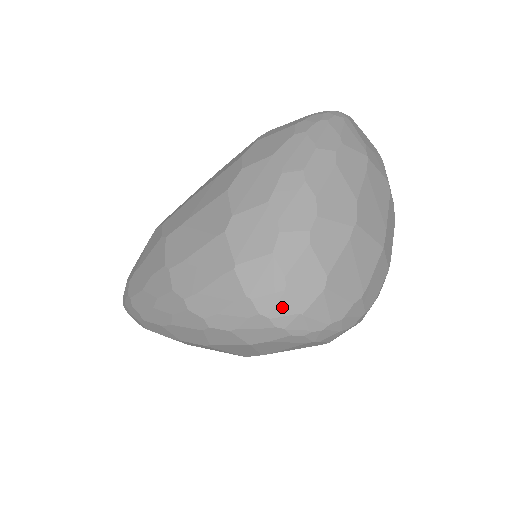
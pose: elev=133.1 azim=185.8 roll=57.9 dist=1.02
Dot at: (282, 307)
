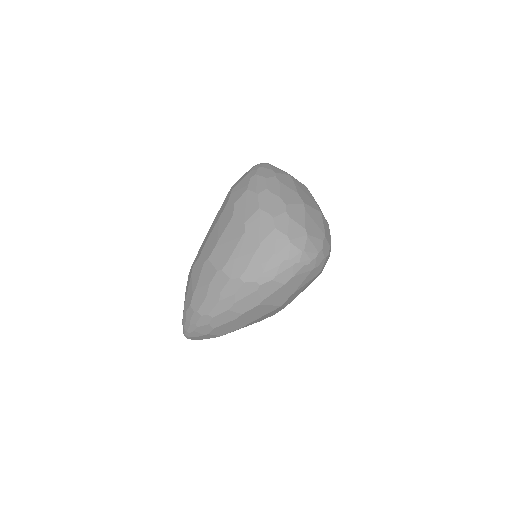
Dot at: (293, 251)
